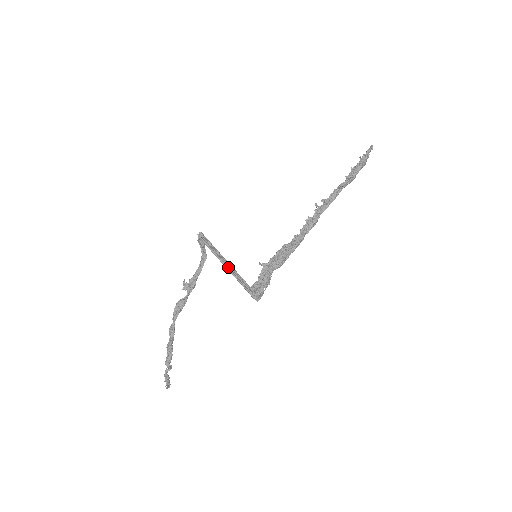
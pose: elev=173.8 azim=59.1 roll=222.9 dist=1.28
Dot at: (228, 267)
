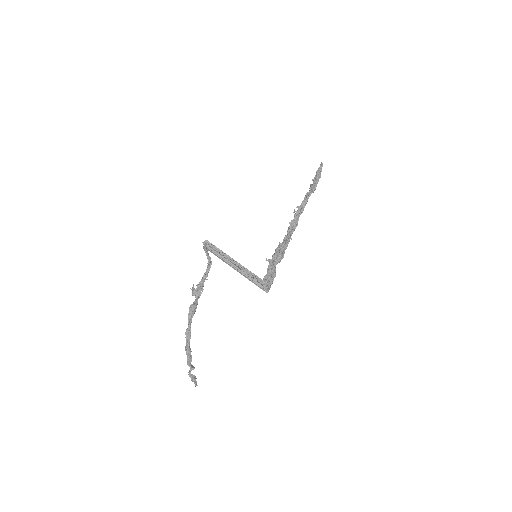
Dot at: (237, 267)
